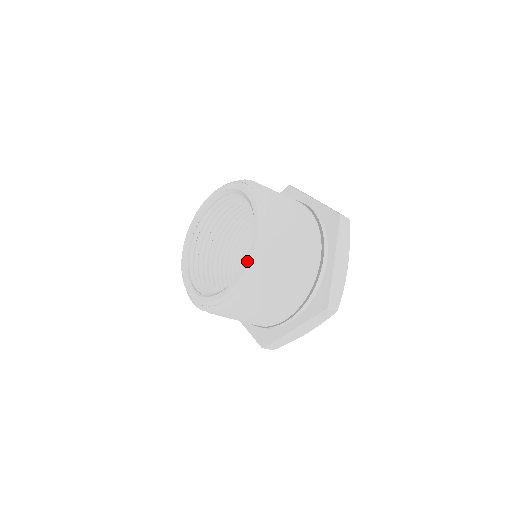
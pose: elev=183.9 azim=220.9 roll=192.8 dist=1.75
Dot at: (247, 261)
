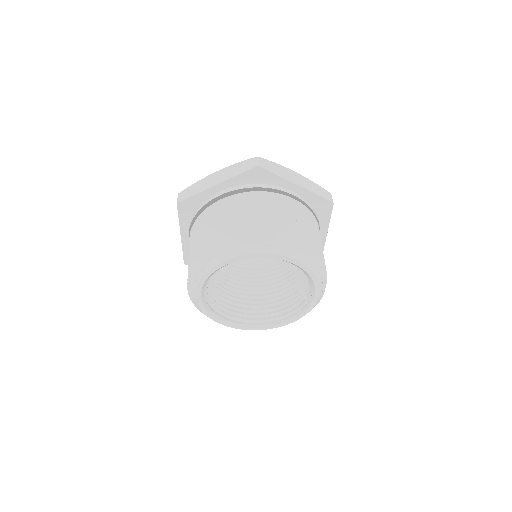
Dot at: (310, 309)
